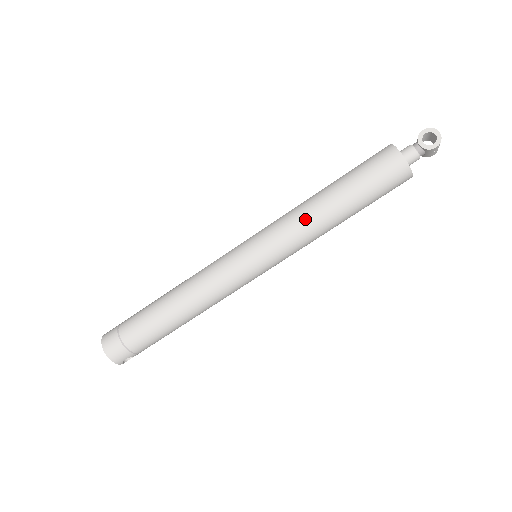
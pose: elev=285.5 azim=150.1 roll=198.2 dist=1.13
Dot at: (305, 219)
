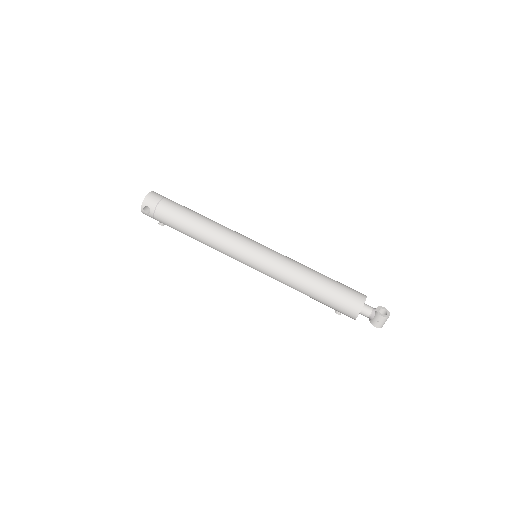
Dot at: (298, 265)
